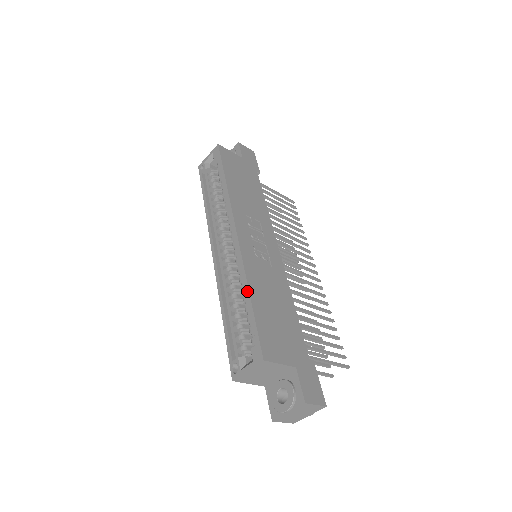
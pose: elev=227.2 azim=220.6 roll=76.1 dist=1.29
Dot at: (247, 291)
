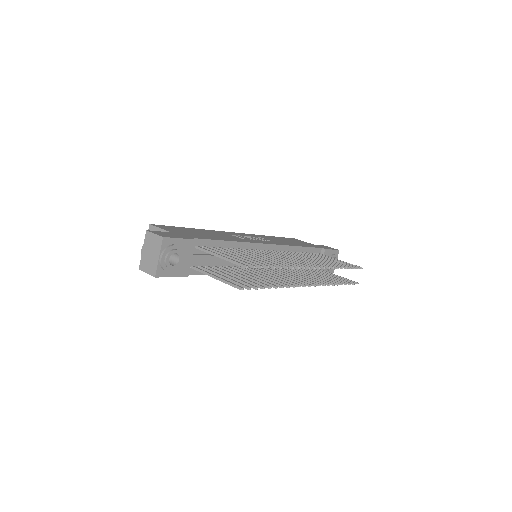
Dot at: occluded
